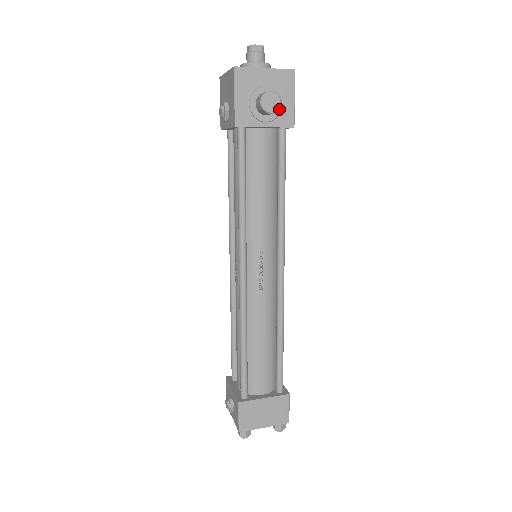
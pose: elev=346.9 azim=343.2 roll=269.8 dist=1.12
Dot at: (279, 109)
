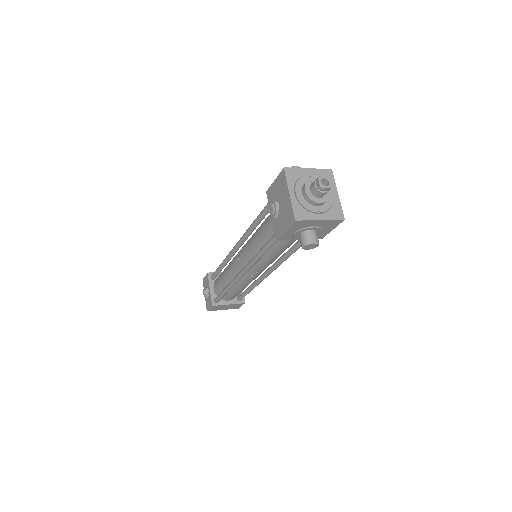
Dot at: occluded
